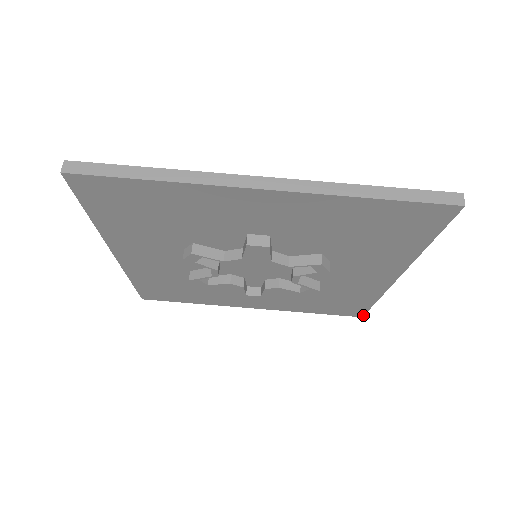
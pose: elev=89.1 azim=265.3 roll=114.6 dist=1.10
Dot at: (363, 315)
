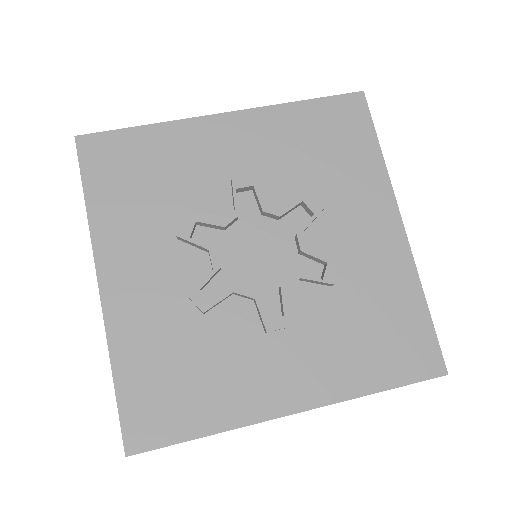
Dot at: (444, 365)
